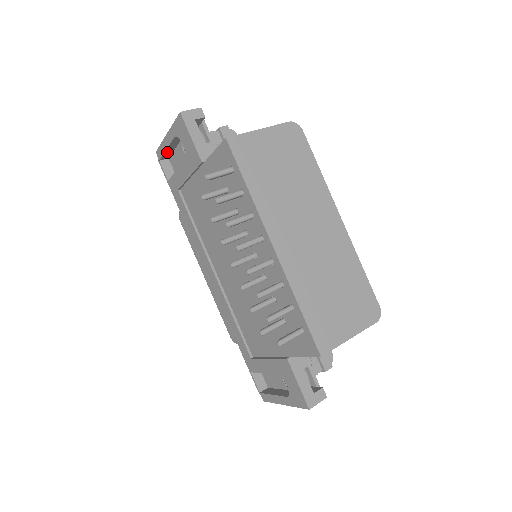
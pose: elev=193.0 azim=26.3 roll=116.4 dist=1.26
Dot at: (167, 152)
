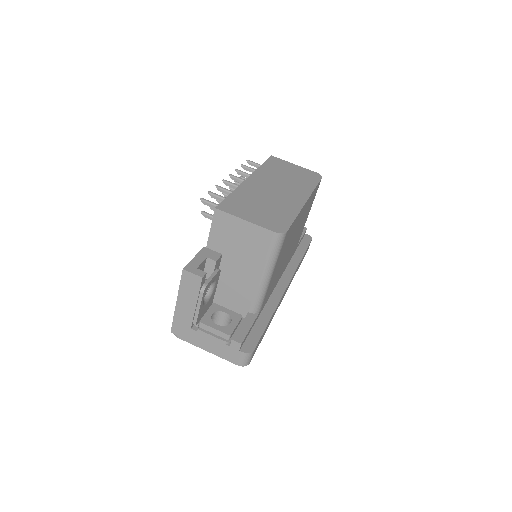
Dot at: occluded
